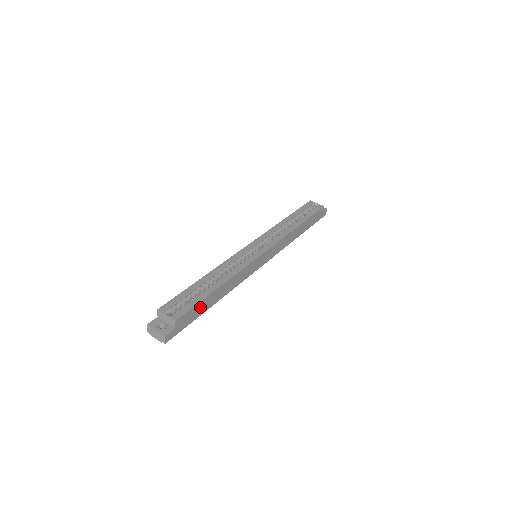
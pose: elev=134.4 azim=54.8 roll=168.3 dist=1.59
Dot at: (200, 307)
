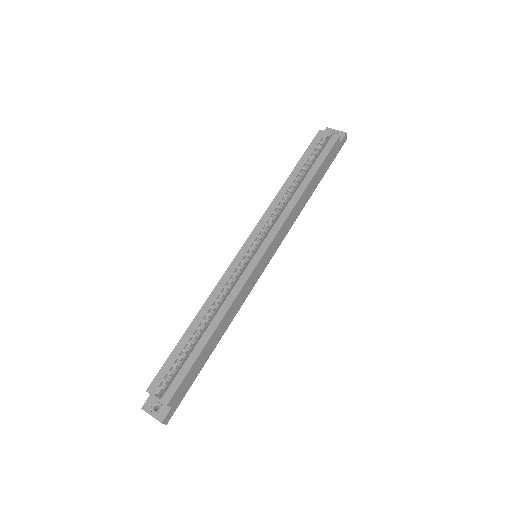
Dot at: (195, 368)
